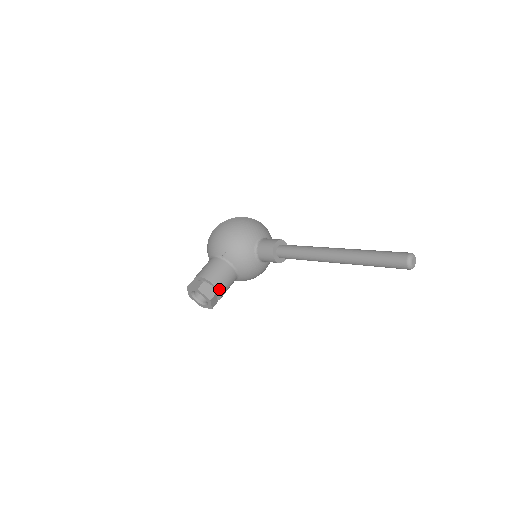
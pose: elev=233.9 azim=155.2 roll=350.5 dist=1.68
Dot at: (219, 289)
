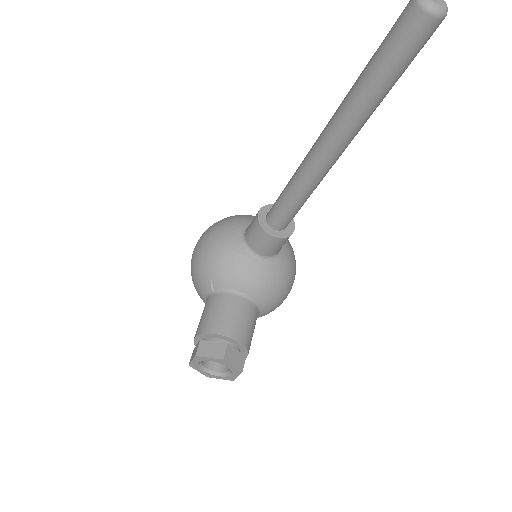
Dot at: (229, 335)
